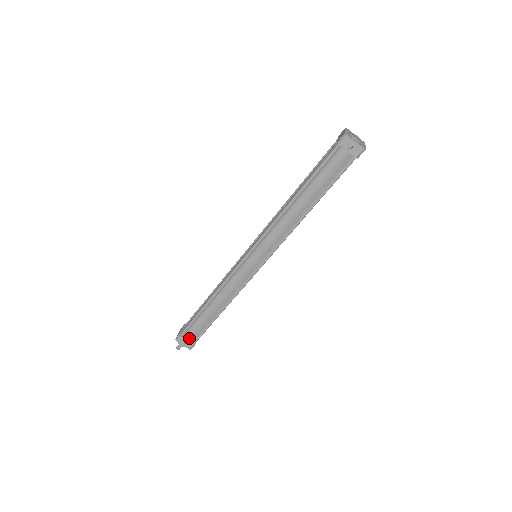
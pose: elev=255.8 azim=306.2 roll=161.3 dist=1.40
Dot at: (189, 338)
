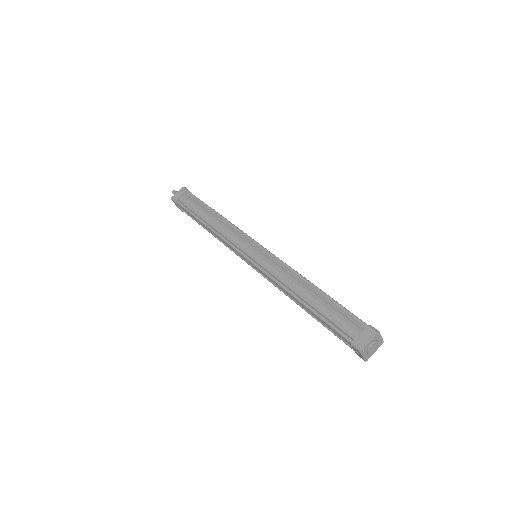
Dot at: (182, 208)
